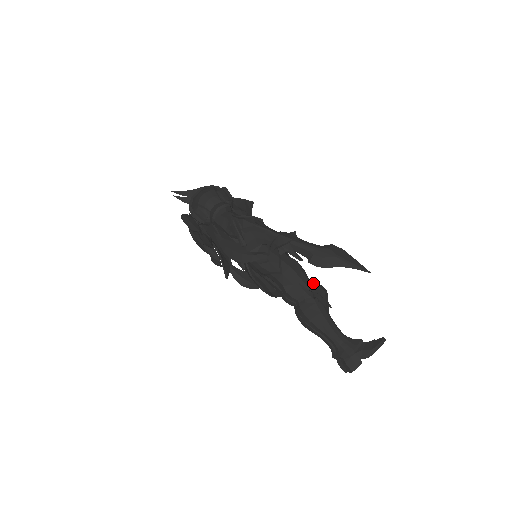
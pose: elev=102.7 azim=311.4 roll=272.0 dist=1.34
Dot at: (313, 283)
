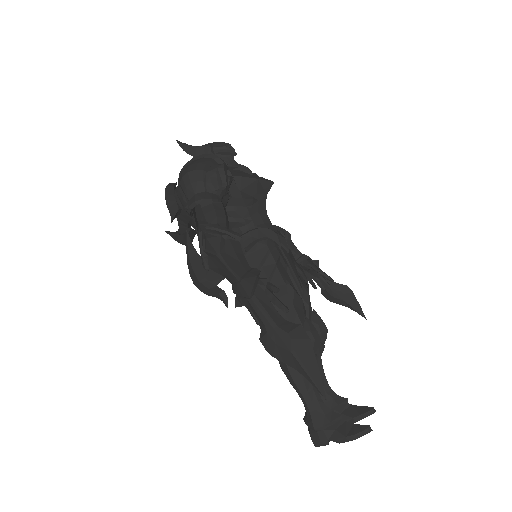
Dot at: (305, 324)
